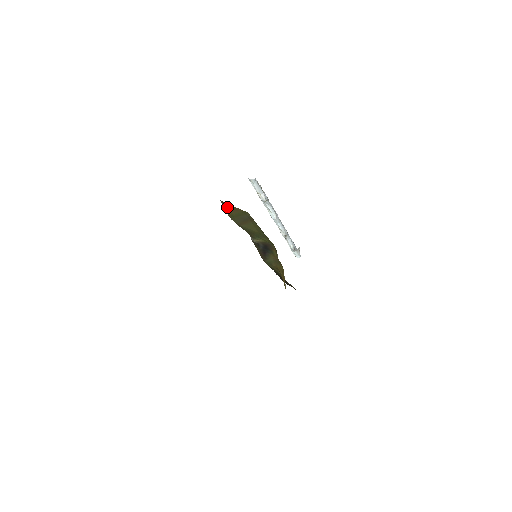
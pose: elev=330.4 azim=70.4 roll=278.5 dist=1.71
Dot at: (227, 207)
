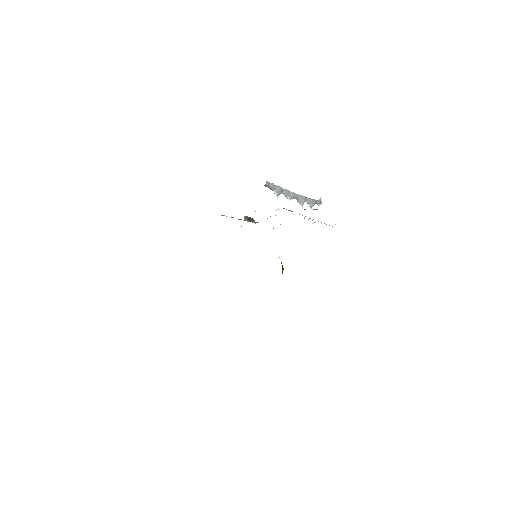
Dot at: occluded
